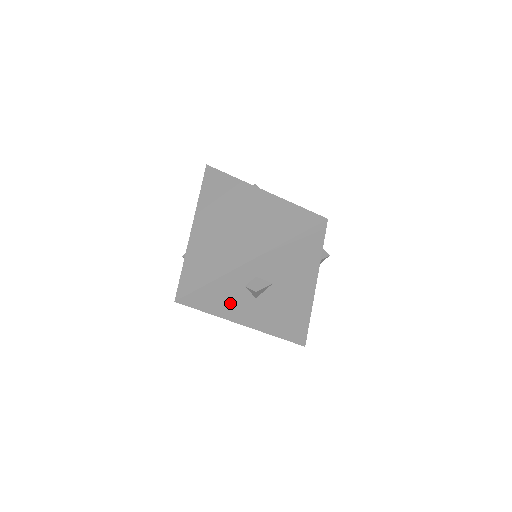
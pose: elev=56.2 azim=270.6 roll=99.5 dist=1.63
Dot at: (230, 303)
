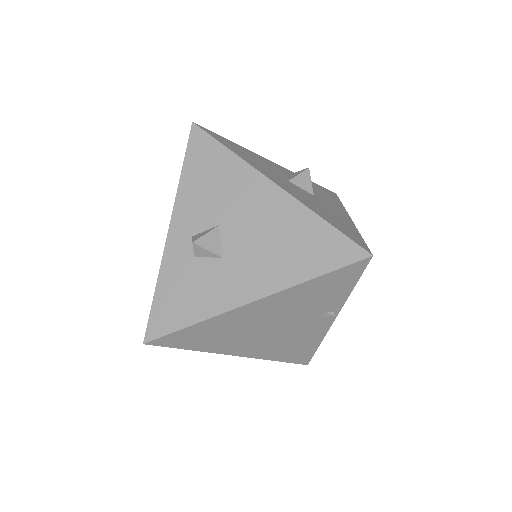
Dot at: (201, 291)
